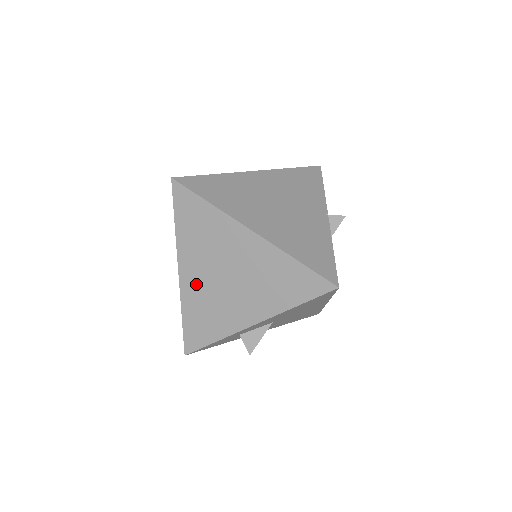
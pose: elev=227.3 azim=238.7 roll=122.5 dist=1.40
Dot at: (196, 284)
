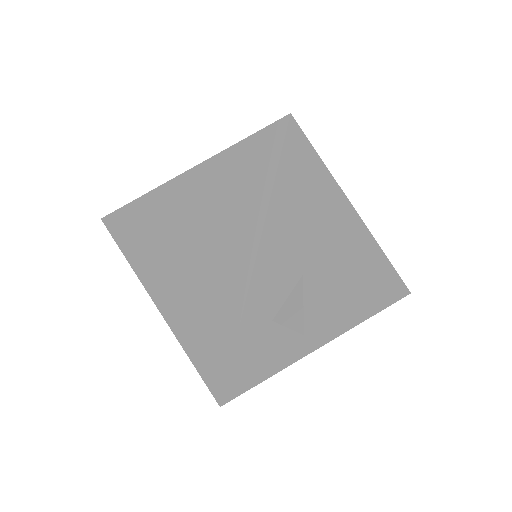
Dot at: (174, 292)
